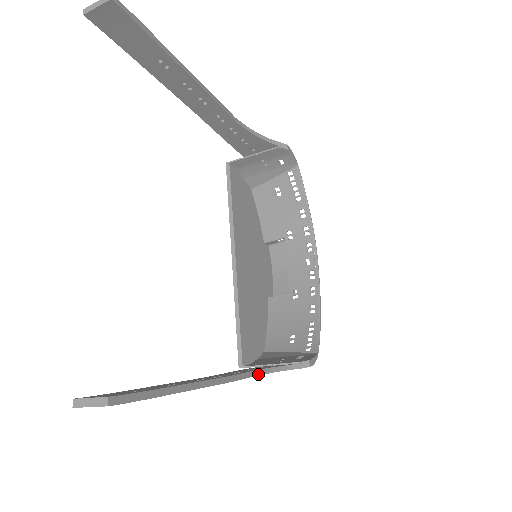
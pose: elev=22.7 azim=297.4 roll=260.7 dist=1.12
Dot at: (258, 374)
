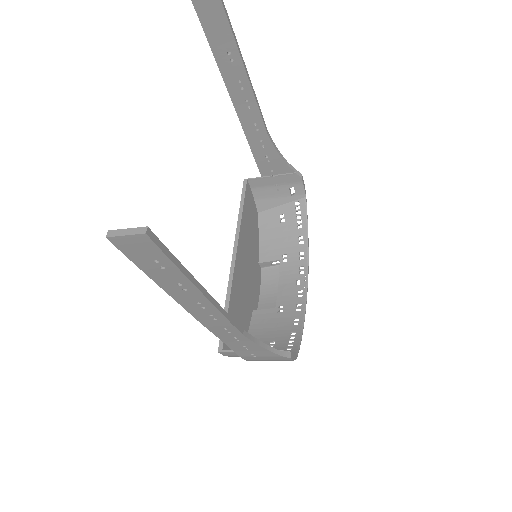
Dot at: (247, 336)
